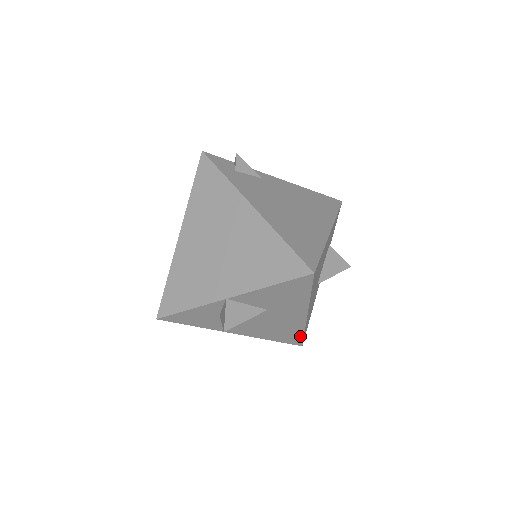
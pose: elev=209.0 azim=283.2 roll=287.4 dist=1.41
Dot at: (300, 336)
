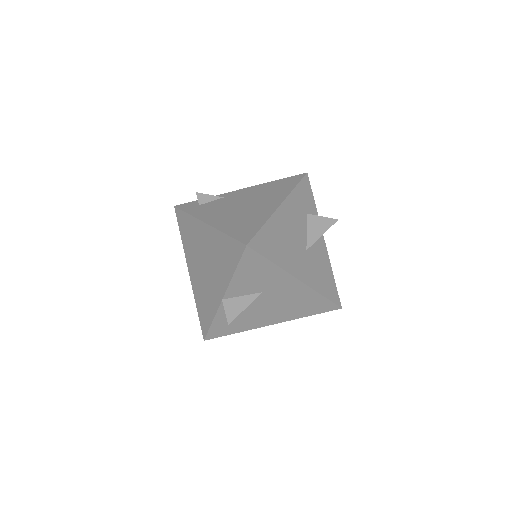
Dot at: (324, 300)
